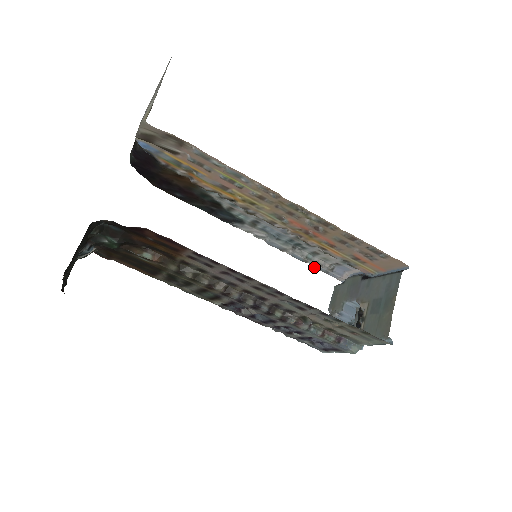
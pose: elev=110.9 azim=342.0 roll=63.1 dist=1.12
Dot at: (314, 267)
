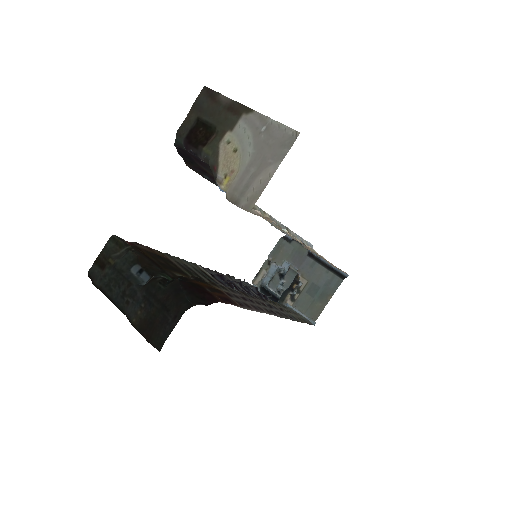
Dot at: (276, 228)
